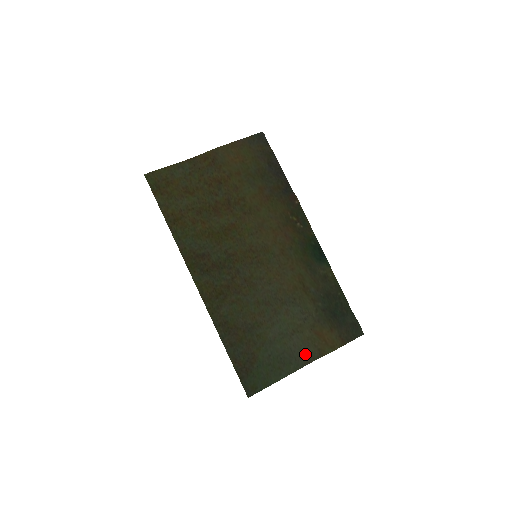
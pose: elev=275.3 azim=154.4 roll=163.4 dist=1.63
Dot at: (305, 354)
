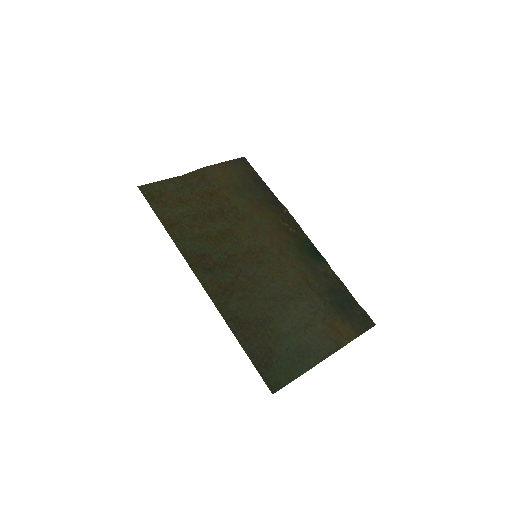
Dot at: (322, 347)
